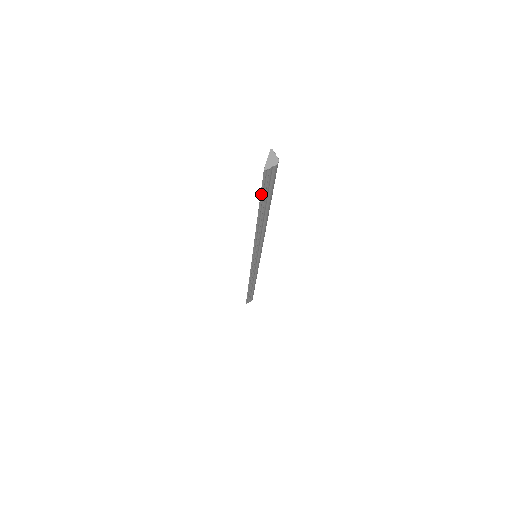
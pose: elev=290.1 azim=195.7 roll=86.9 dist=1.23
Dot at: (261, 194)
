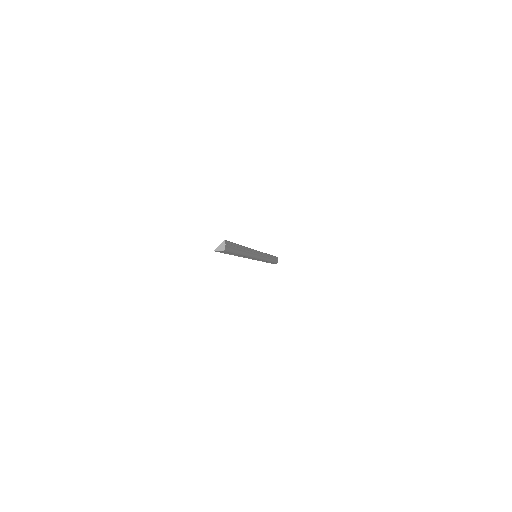
Dot at: occluded
